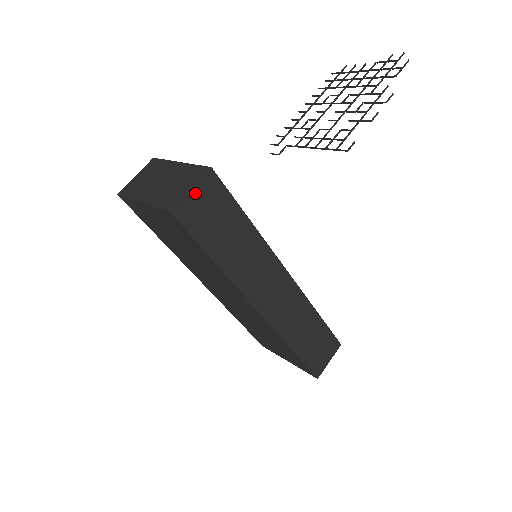
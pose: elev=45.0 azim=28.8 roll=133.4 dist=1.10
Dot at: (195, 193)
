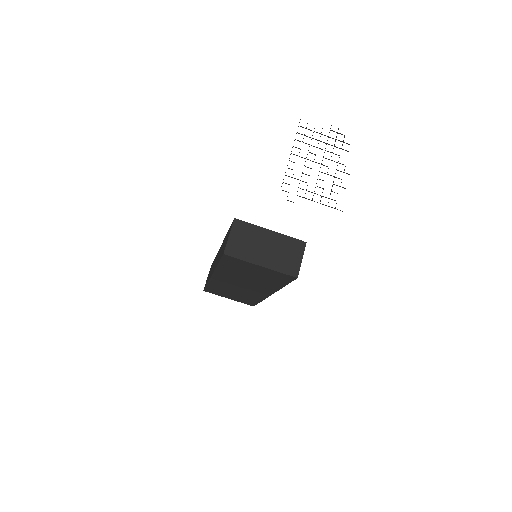
Dot at: (301, 260)
